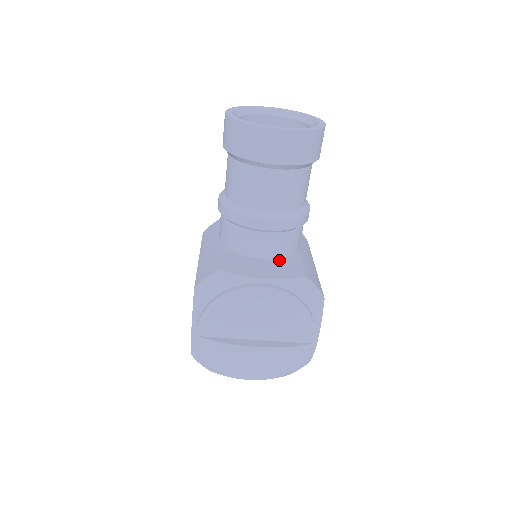
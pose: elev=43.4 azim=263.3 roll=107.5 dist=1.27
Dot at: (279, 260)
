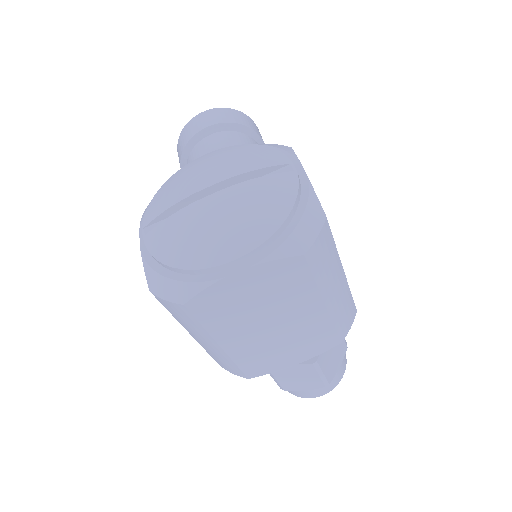
Dot at: occluded
